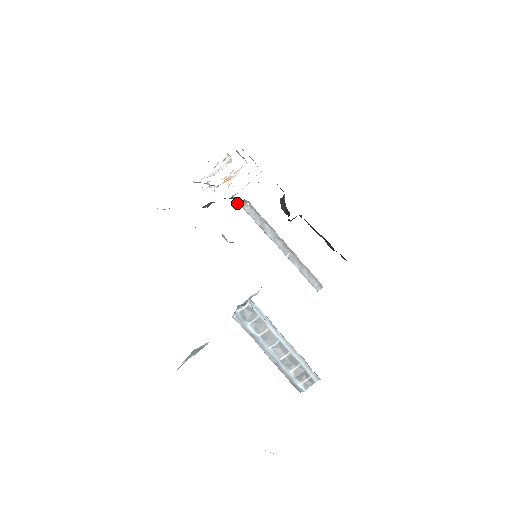
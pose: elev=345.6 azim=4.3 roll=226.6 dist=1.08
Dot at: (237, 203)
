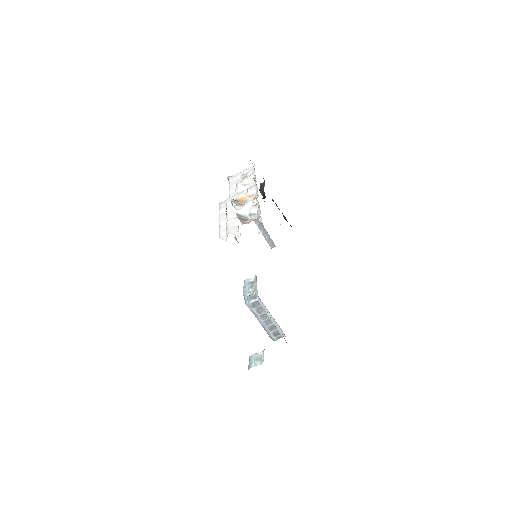
Dot at: occluded
